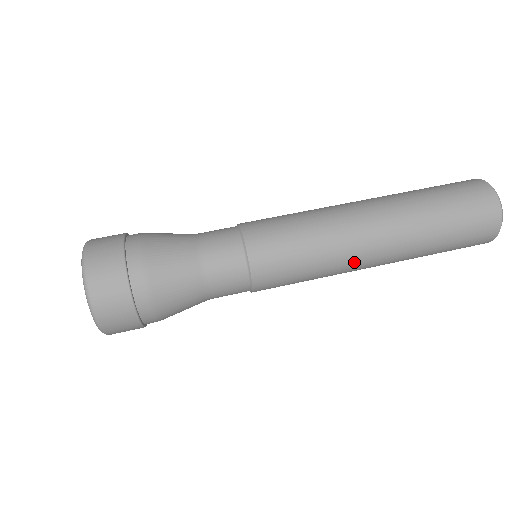
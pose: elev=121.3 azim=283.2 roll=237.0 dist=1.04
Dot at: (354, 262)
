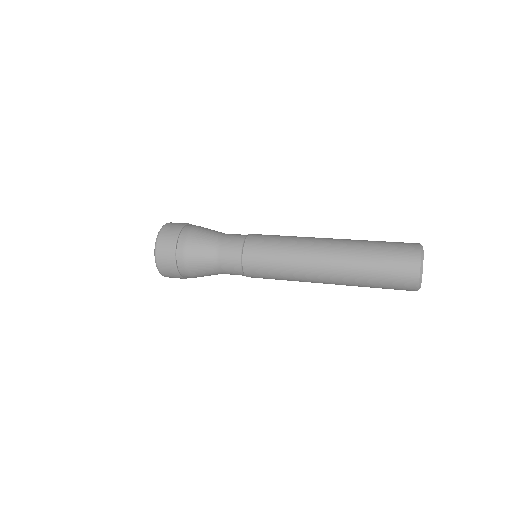
Dot at: (310, 249)
